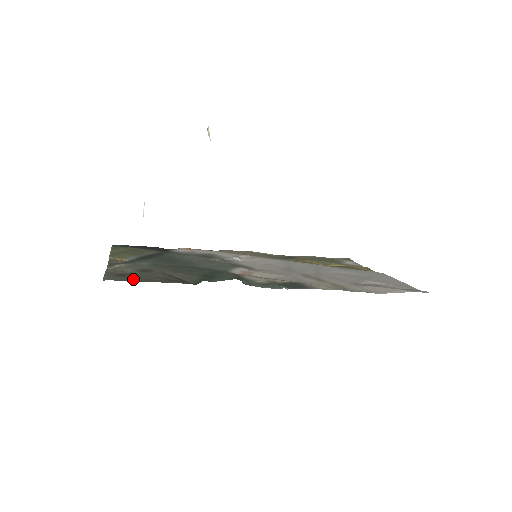
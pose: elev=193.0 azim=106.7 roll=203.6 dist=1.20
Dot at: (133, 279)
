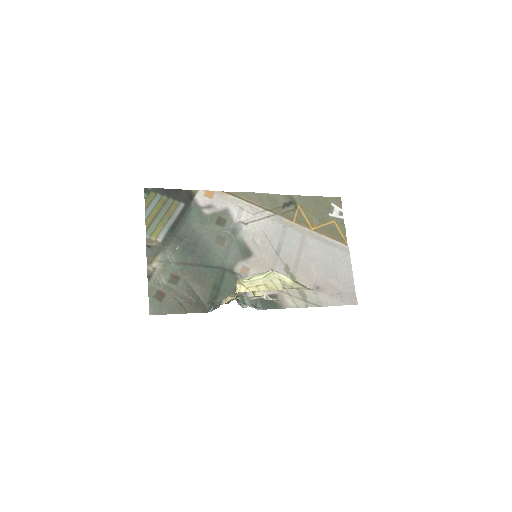
Dot at: (168, 308)
